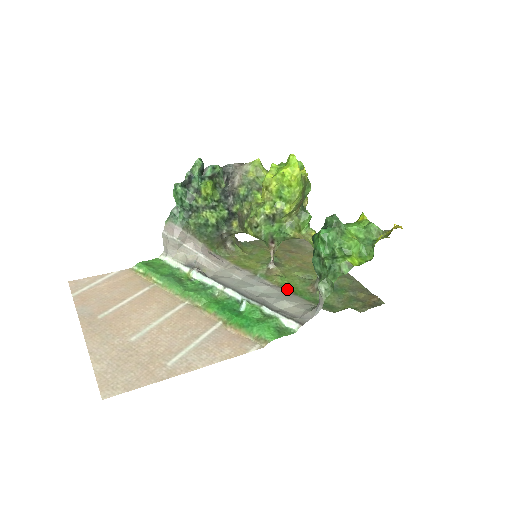
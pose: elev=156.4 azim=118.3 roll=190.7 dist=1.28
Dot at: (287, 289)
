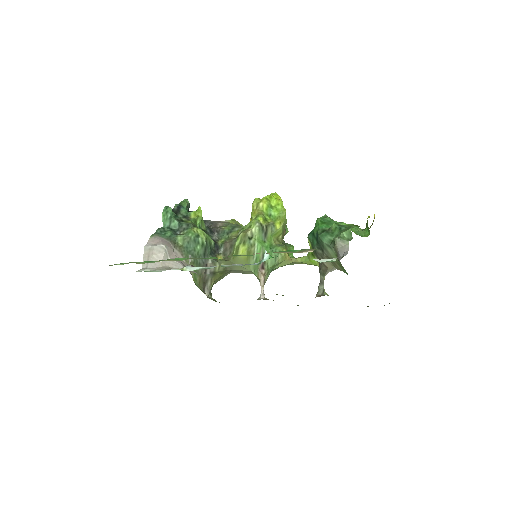
Dot at: occluded
